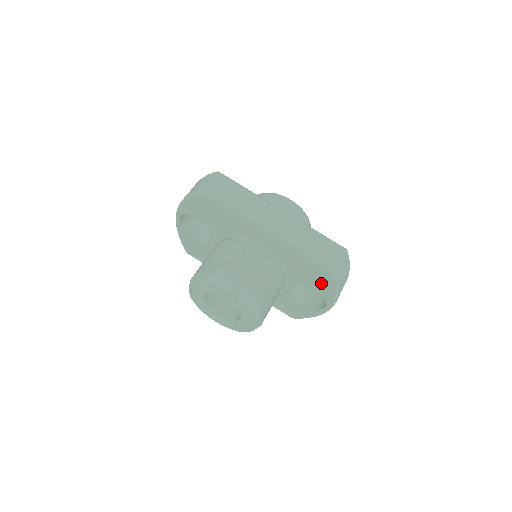
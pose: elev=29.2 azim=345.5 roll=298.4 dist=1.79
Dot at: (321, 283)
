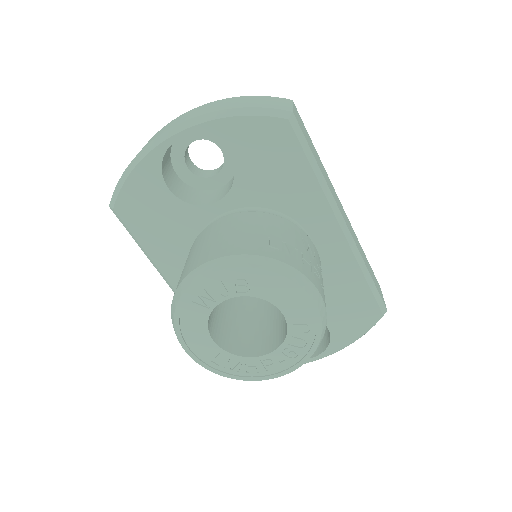
Dot at: (349, 322)
